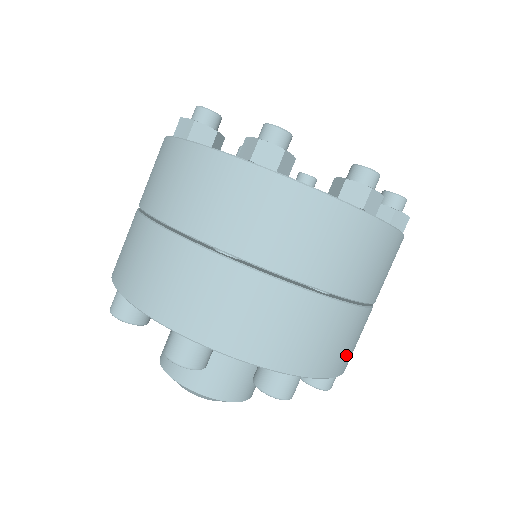
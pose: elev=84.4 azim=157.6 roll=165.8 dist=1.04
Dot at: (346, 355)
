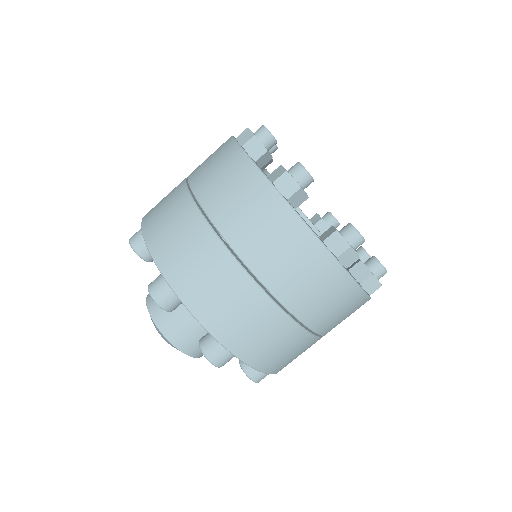
Dot at: (220, 313)
